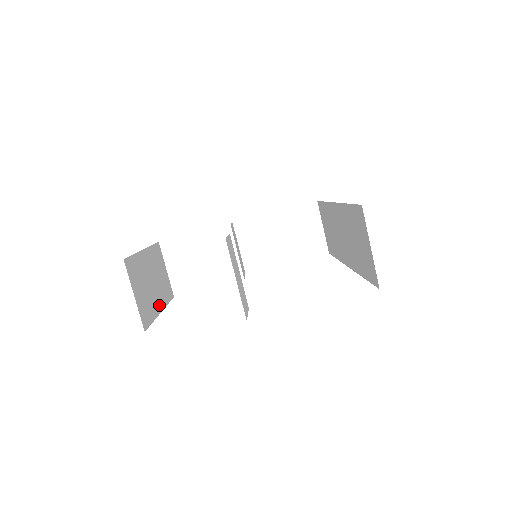
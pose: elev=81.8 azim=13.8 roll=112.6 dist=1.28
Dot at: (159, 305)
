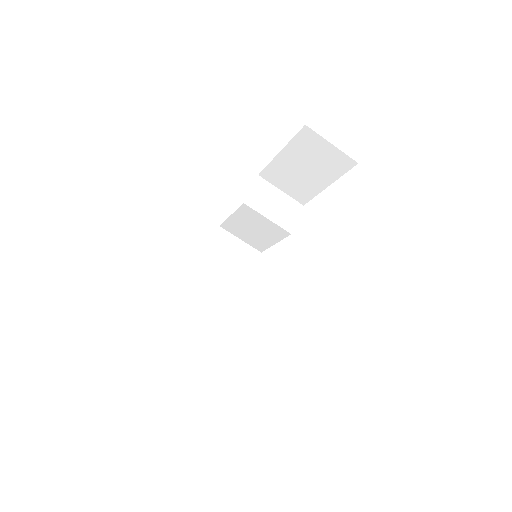
Dot at: (237, 291)
